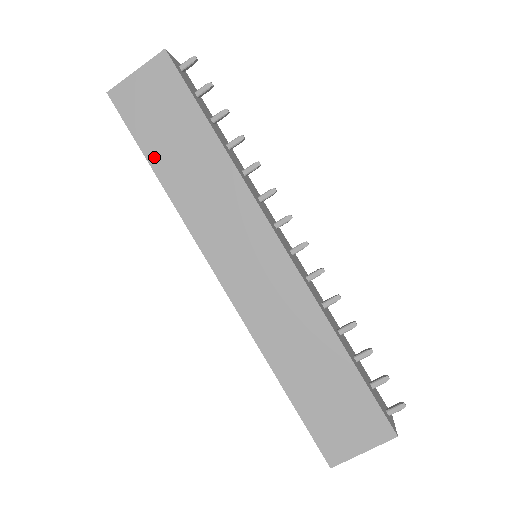
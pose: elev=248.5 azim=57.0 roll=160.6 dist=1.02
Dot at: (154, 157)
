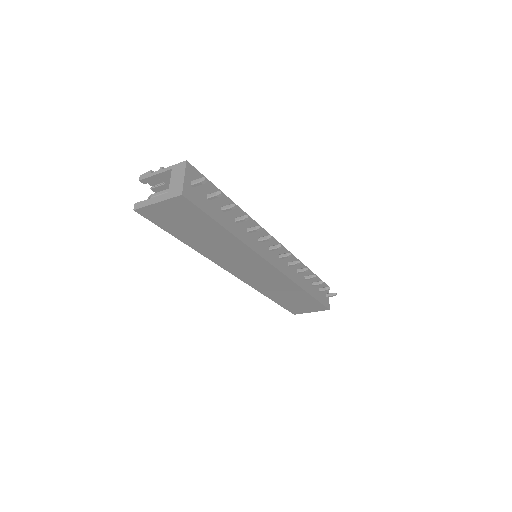
Dot at: (182, 238)
